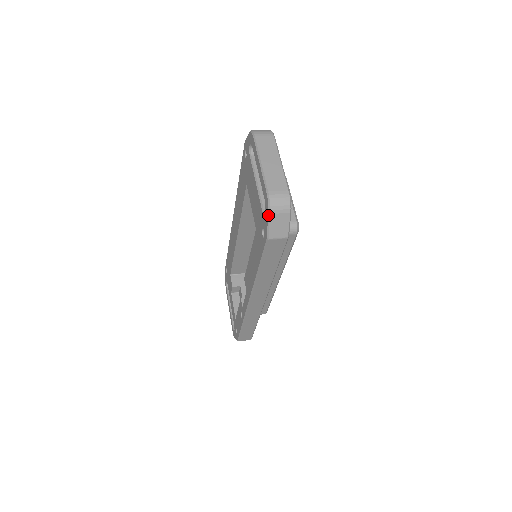
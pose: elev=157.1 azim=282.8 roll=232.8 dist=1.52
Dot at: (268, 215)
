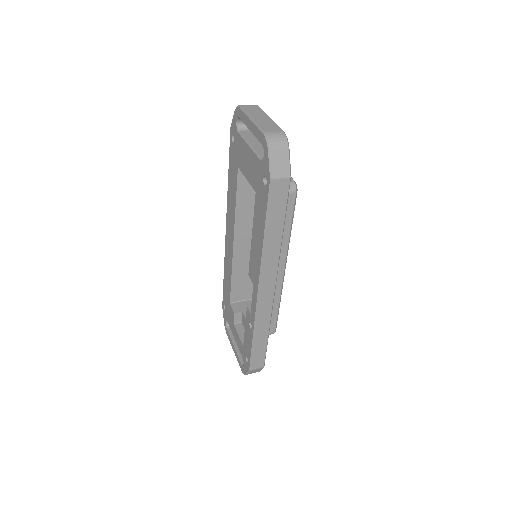
Dot at: (268, 152)
